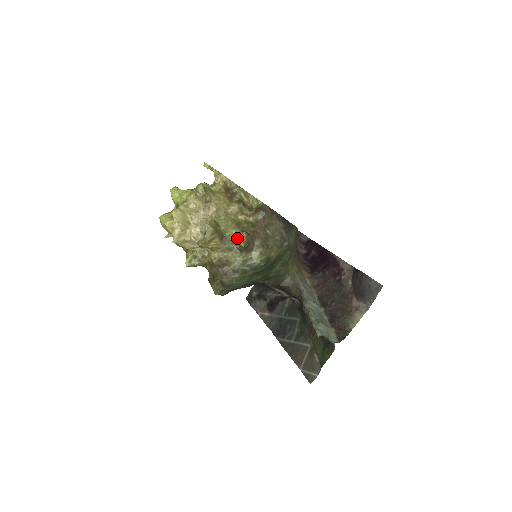
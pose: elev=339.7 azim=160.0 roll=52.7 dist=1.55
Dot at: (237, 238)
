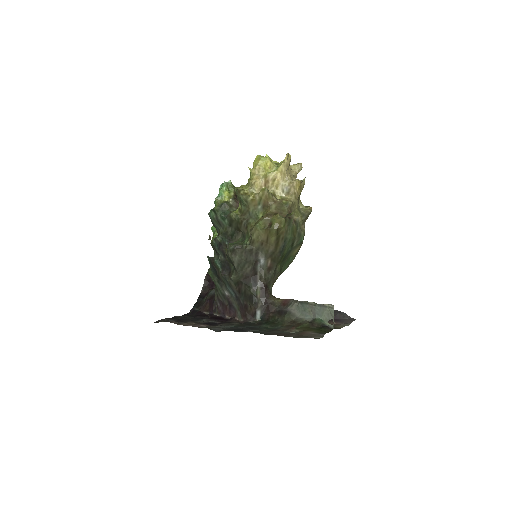
Dot at: (302, 208)
